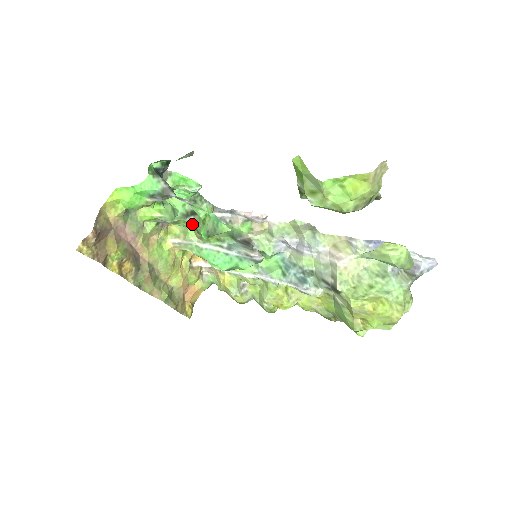
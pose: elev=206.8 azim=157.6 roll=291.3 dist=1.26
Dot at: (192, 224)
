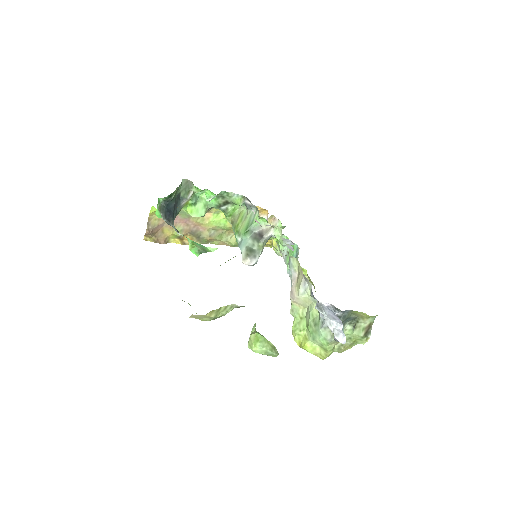
Dot at: (225, 213)
